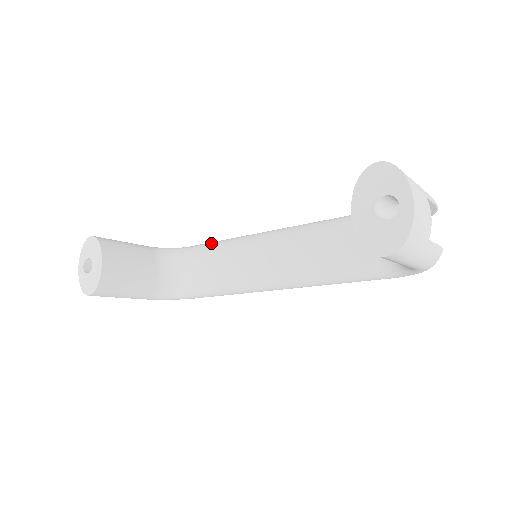
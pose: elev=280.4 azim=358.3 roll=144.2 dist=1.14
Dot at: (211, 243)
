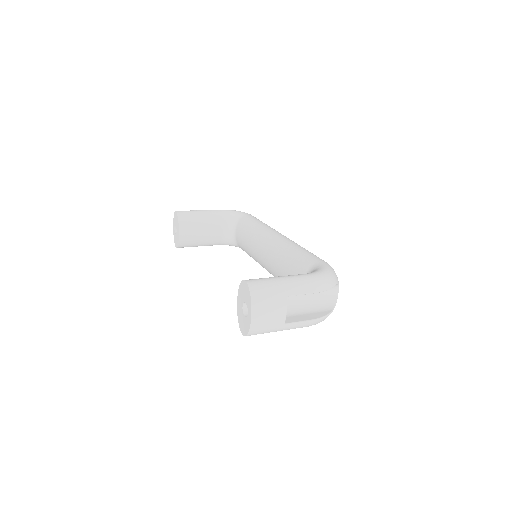
Dot at: (251, 222)
